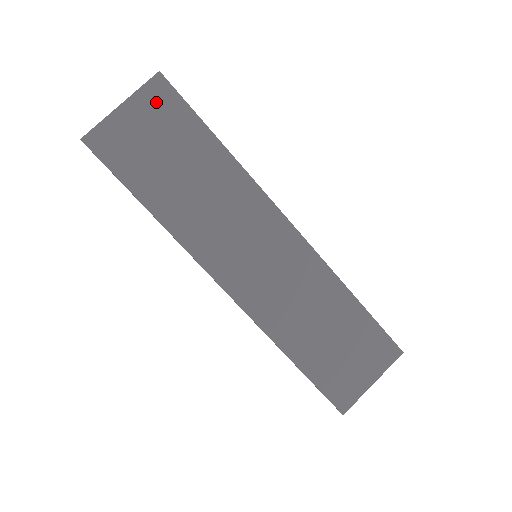
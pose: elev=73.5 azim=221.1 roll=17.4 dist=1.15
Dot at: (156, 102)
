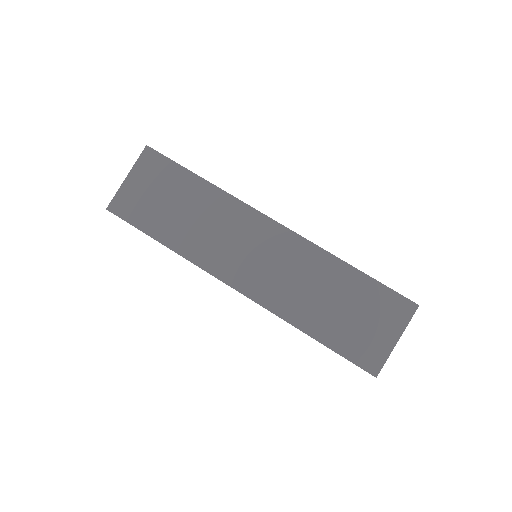
Dot at: (149, 166)
